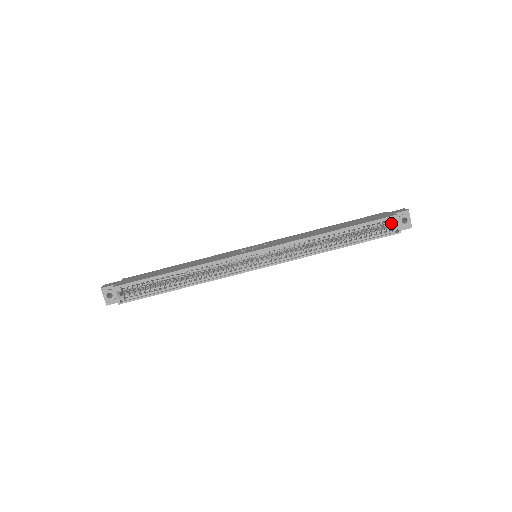
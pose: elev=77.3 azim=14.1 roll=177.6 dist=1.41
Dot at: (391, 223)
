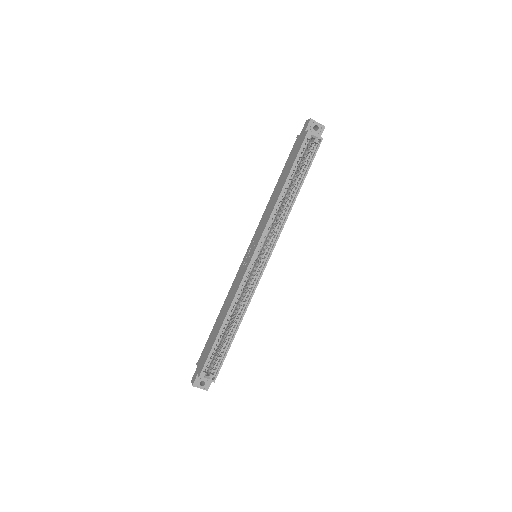
Dot at: occluded
